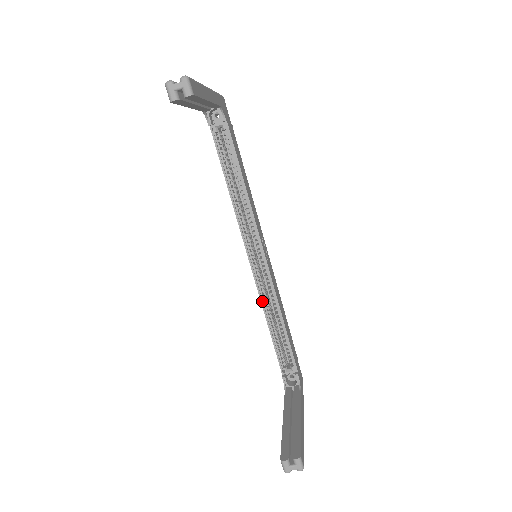
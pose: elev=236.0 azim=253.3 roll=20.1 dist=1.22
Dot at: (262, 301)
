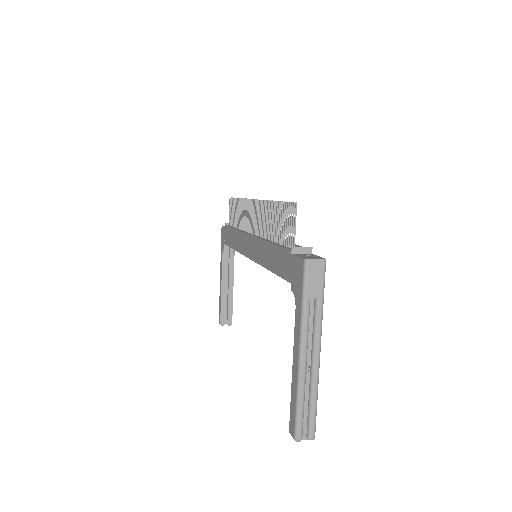
Dot at: occluded
